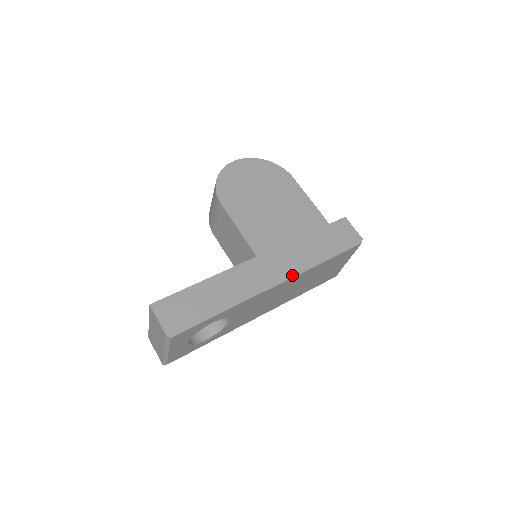
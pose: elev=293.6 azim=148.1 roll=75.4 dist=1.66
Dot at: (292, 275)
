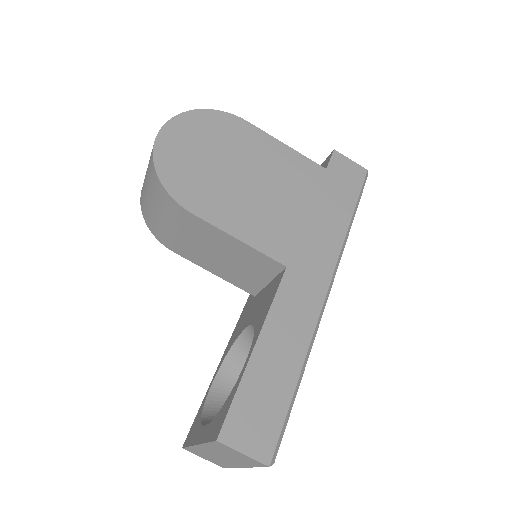
Dot at: (336, 266)
